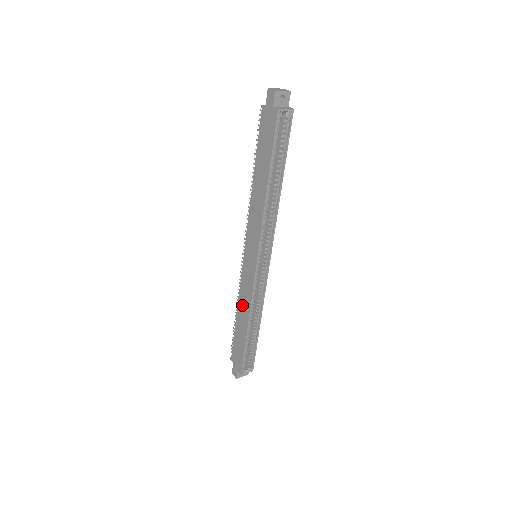
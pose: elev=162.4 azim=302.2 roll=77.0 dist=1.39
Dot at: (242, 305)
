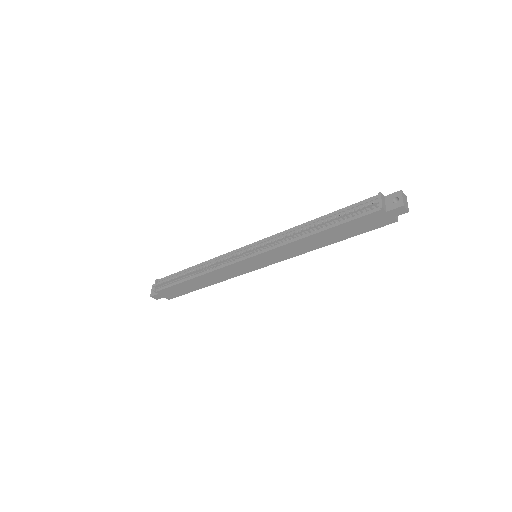
Dot at: (212, 277)
